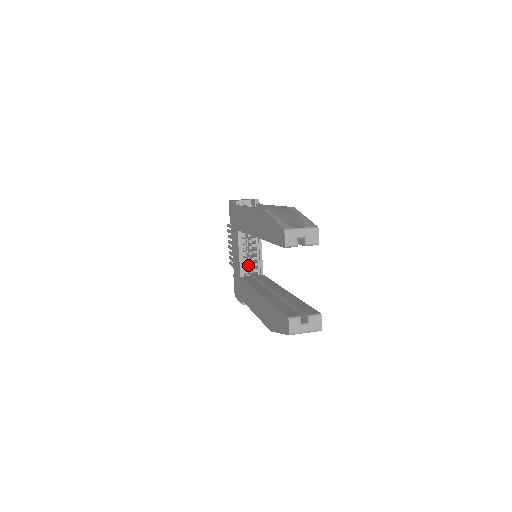
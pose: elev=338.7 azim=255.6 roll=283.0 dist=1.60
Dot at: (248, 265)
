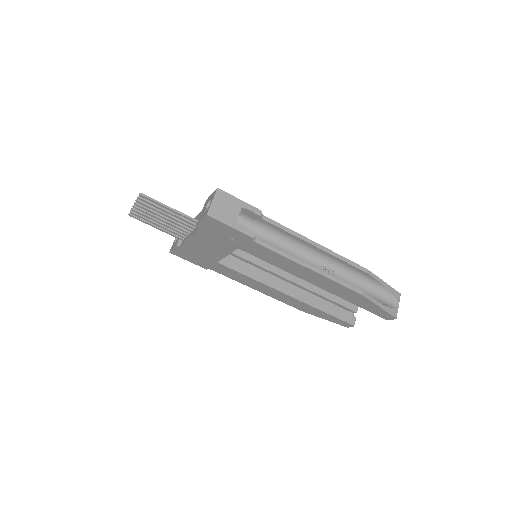
Dot at: occluded
